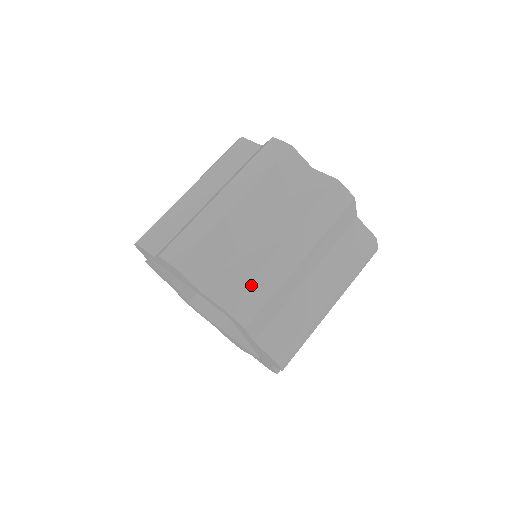
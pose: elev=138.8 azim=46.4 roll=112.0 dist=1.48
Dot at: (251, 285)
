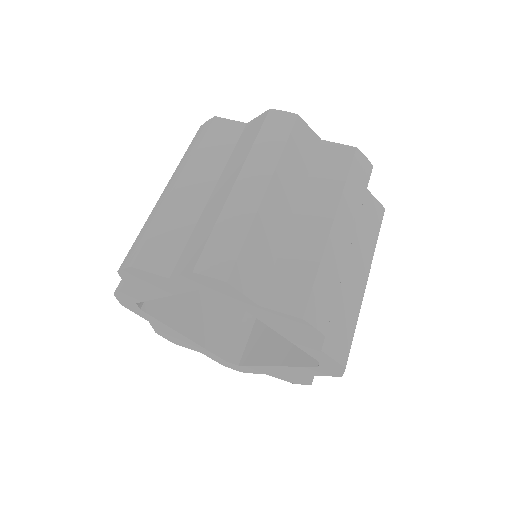
Dot at: (214, 235)
